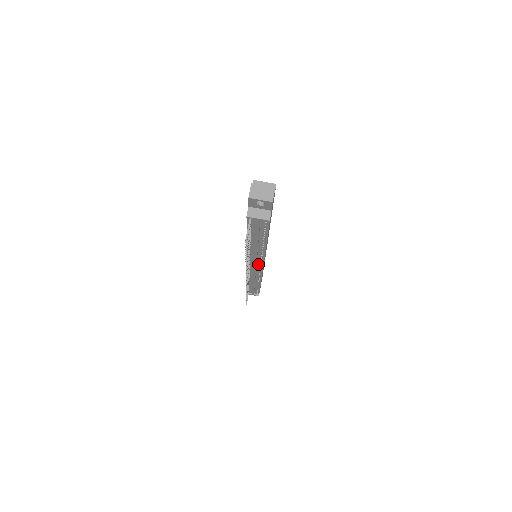
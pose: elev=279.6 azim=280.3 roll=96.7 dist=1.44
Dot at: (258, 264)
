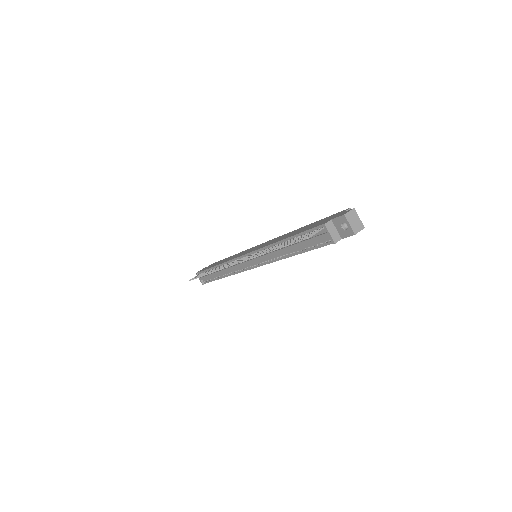
Dot at: (254, 263)
